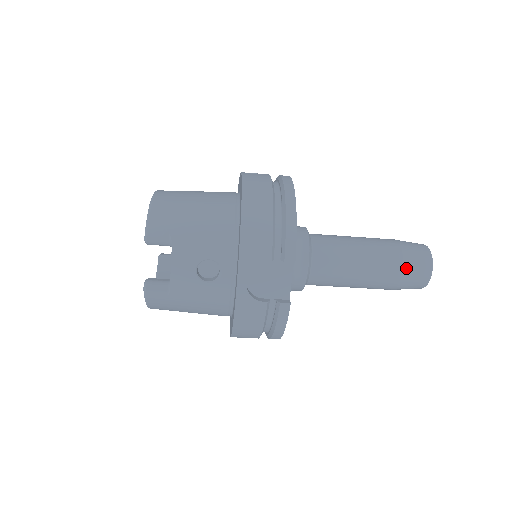
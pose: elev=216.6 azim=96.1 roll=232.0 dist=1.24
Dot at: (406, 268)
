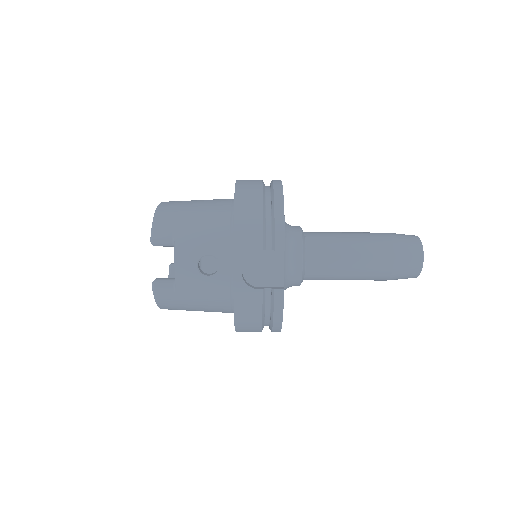
Dot at: (397, 256)
